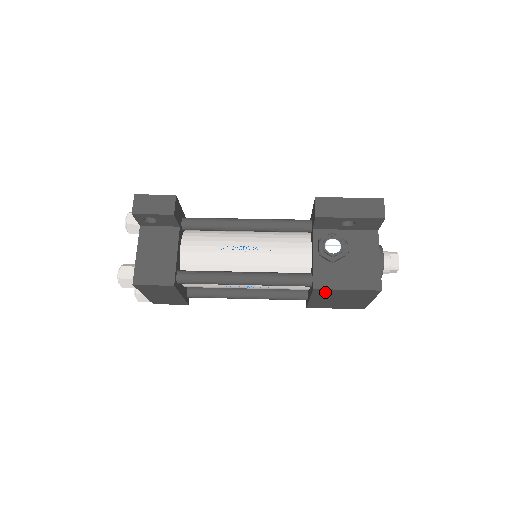
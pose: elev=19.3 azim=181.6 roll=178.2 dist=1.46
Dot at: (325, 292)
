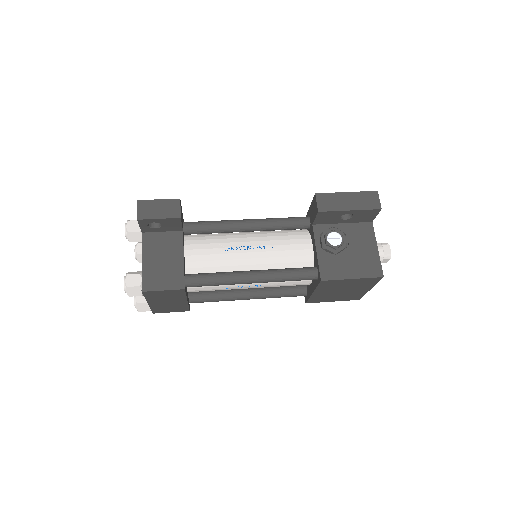
Dot at: (330, 283)
